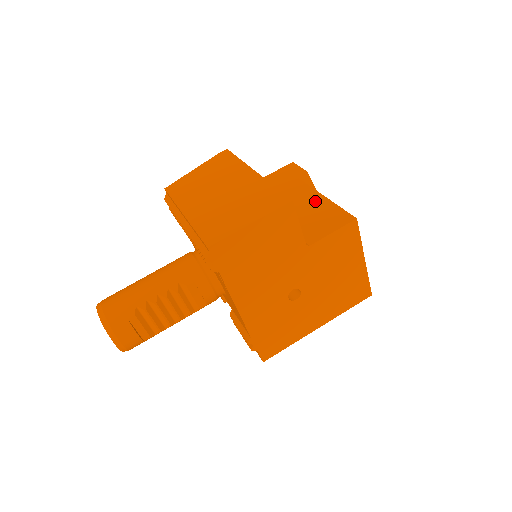
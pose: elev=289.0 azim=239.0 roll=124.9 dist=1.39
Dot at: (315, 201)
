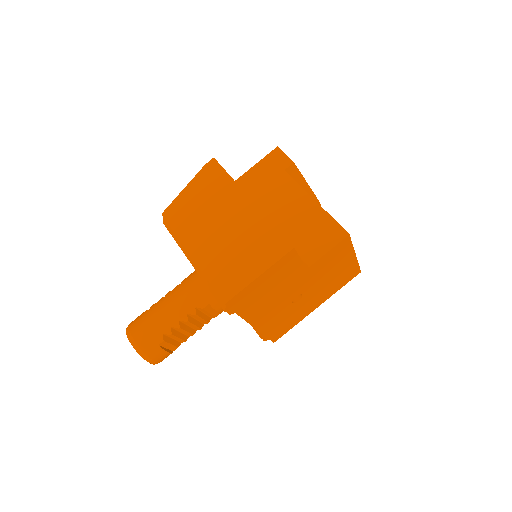
Dot at: (307, 208)
